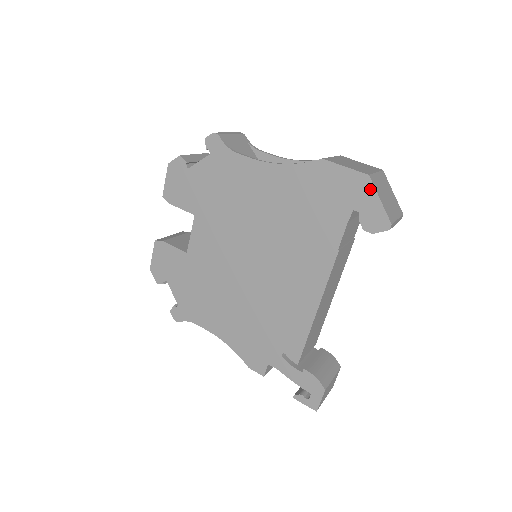
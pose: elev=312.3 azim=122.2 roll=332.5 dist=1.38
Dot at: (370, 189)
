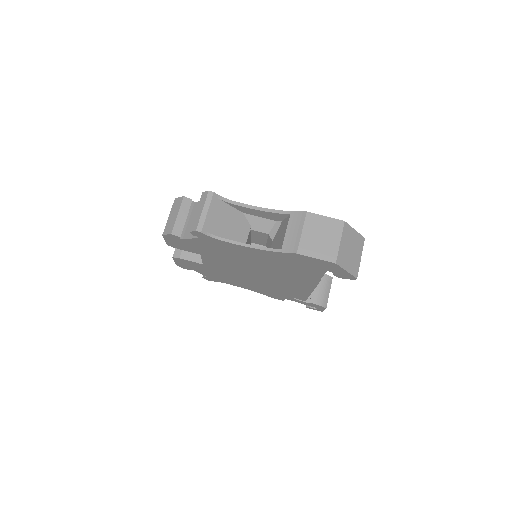
Dot at: (338, 268)
